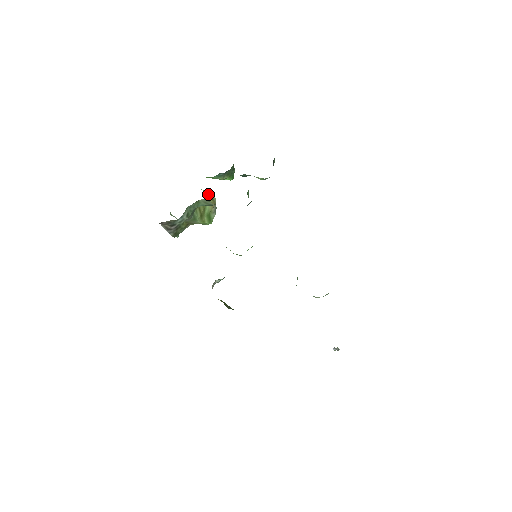
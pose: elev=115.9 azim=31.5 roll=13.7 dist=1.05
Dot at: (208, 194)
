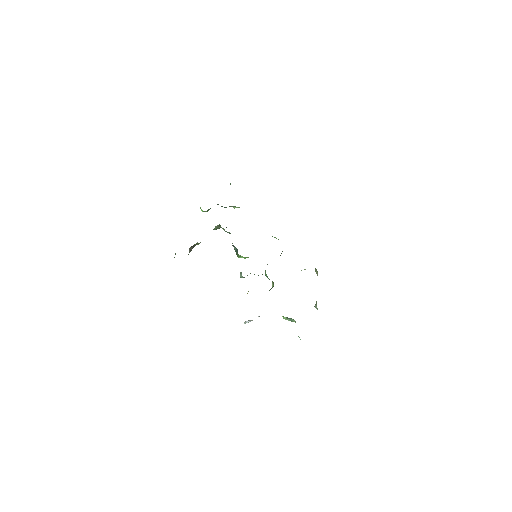
Dot at: occluded
